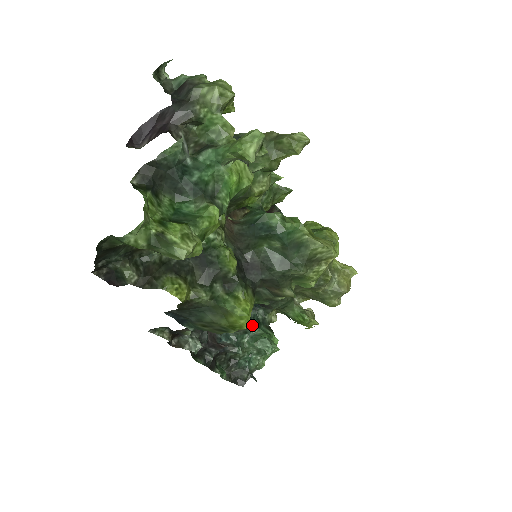
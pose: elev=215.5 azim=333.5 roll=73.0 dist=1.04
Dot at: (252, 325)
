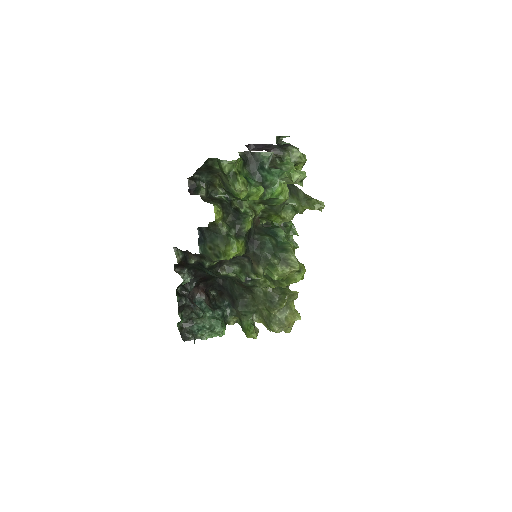
Dot at: (218, 312)
